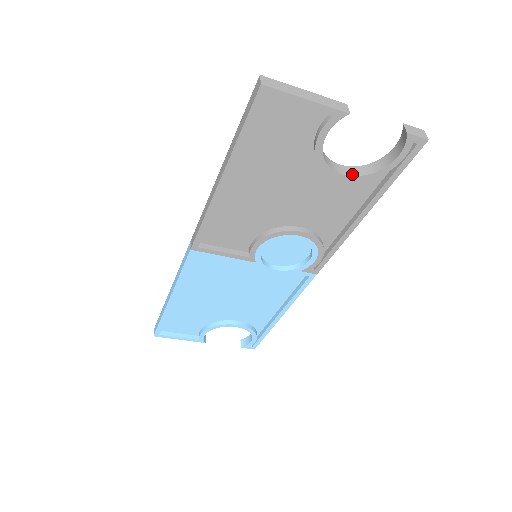
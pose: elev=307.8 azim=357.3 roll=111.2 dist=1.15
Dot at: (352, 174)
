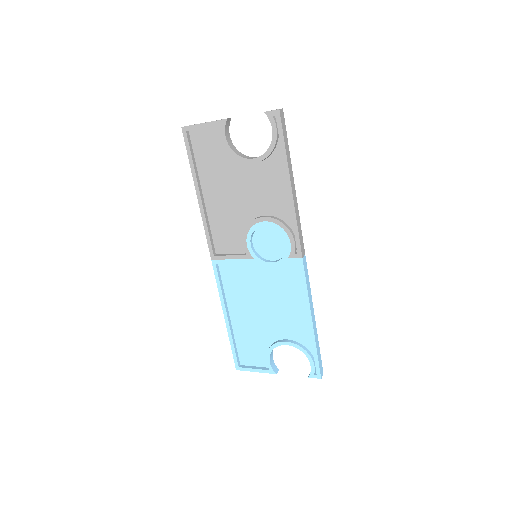
Dot at: (259, 157)
